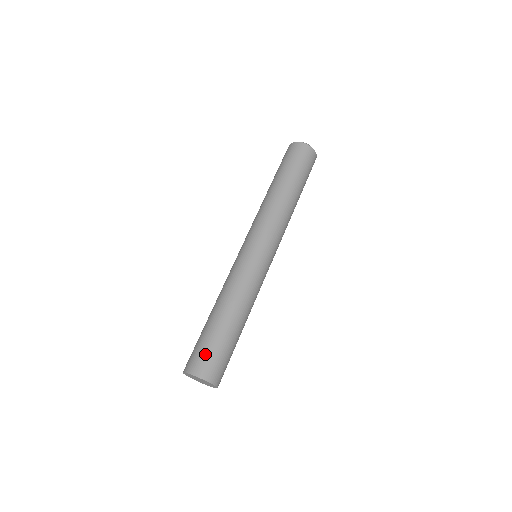
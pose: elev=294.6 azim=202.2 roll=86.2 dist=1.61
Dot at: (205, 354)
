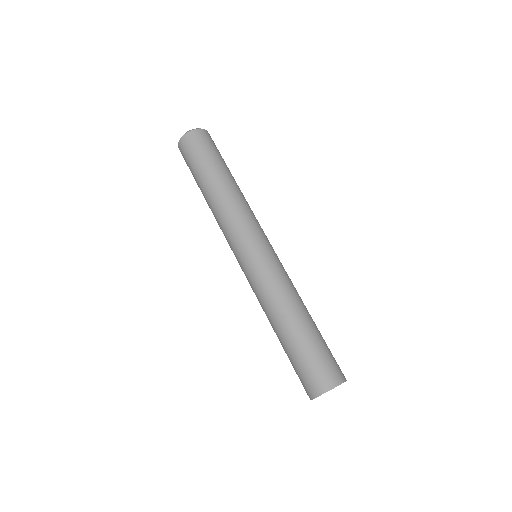
Dot at: (332, 359)
